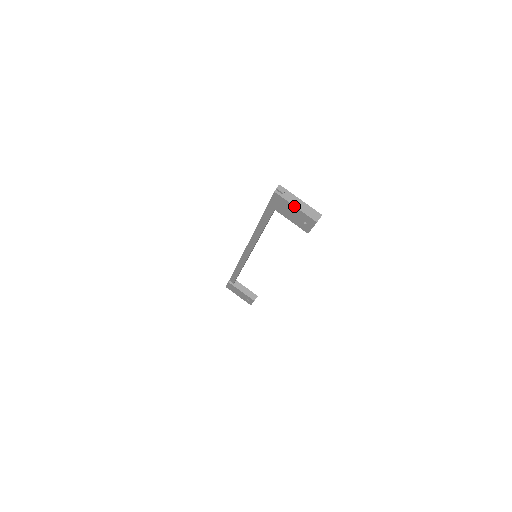
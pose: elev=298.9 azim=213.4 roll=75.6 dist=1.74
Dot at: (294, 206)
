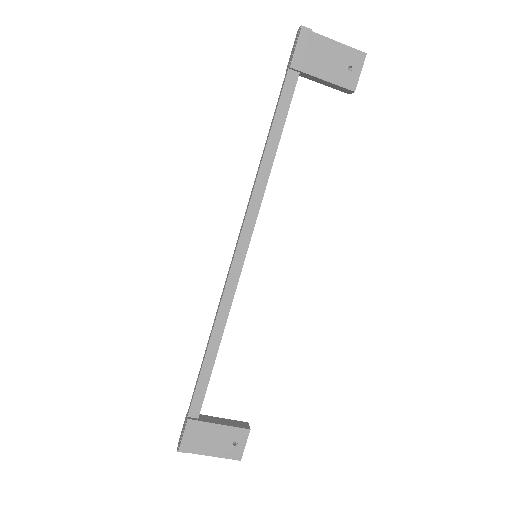
Dot at: (332, 40)
